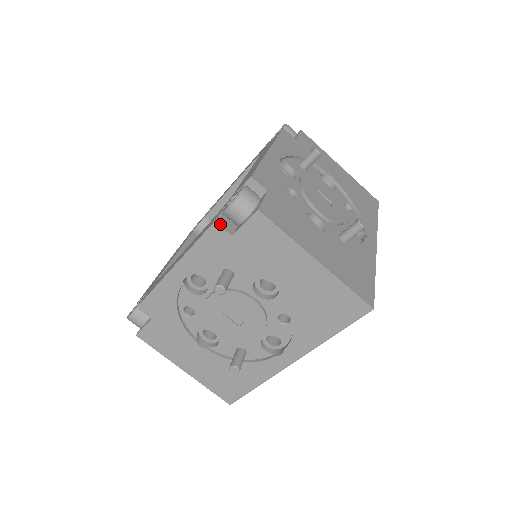
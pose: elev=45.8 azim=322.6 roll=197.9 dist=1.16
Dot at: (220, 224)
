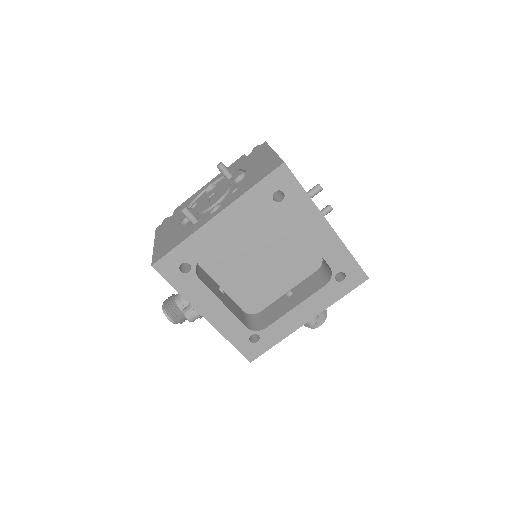
Dot at: occluded
